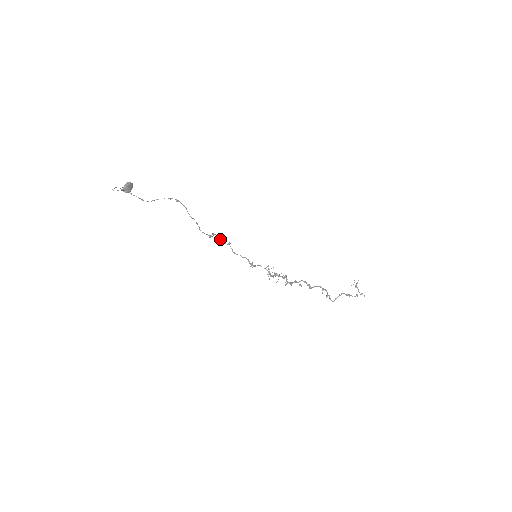
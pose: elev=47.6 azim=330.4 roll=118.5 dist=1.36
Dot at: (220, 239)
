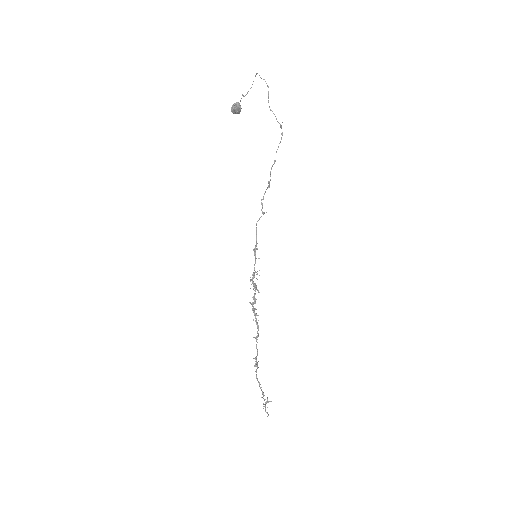
Dot at: occluded
